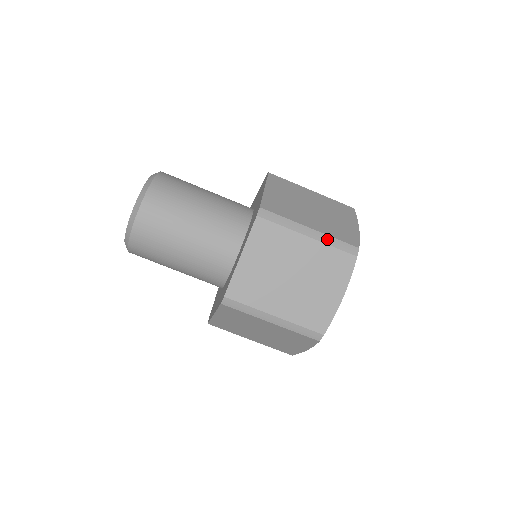
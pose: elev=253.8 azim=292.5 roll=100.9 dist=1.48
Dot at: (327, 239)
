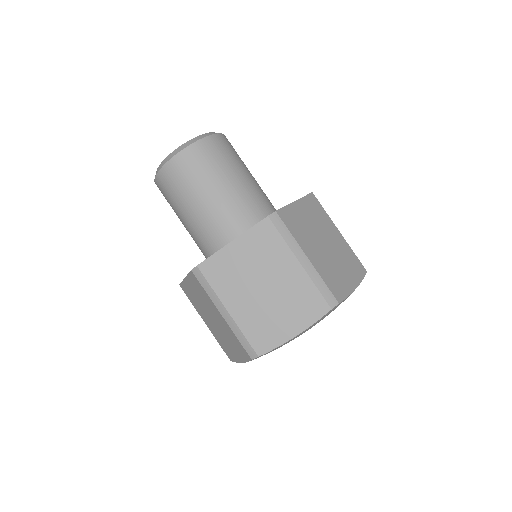
Dot at: (349, 246)
